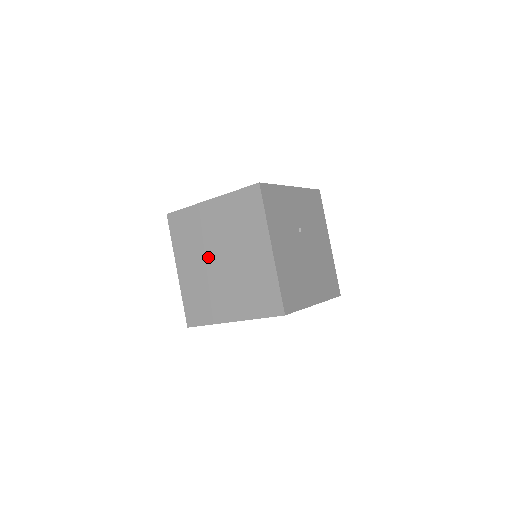
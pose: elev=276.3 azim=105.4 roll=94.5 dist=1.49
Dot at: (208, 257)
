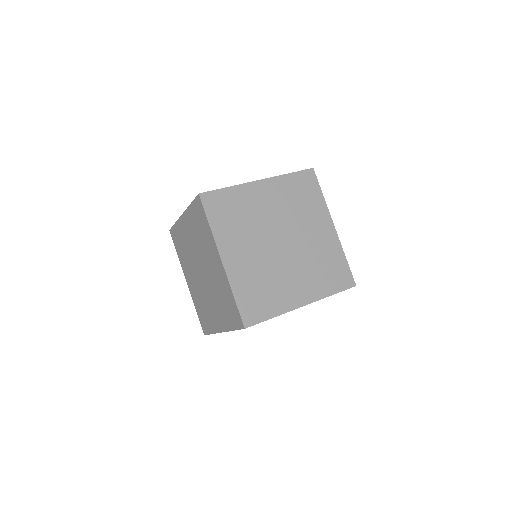
Dot at: (198, 257)
